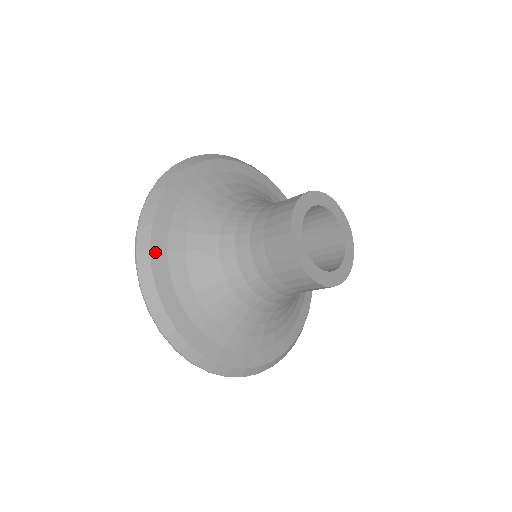
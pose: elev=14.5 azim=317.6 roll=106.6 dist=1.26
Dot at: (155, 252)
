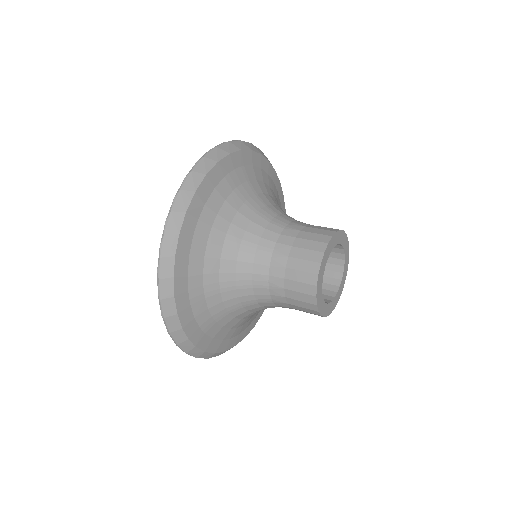
Dot at: (196, 200)
